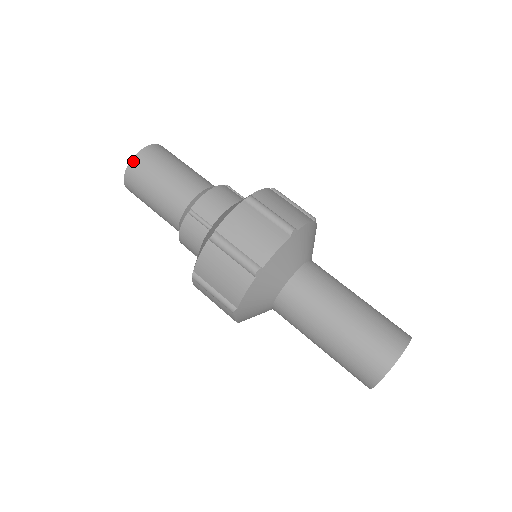
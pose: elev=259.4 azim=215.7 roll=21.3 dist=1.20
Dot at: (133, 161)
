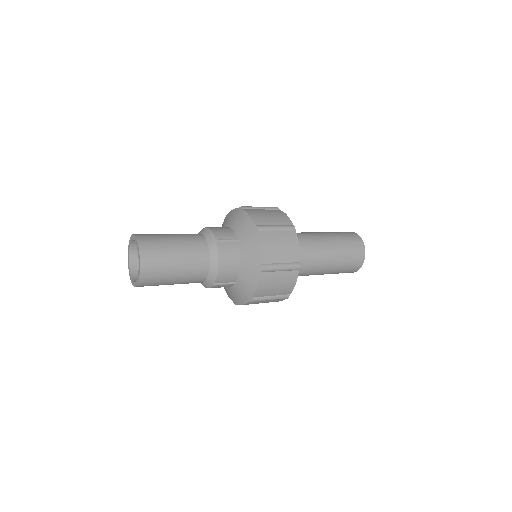
Dot at: (141, 283)
